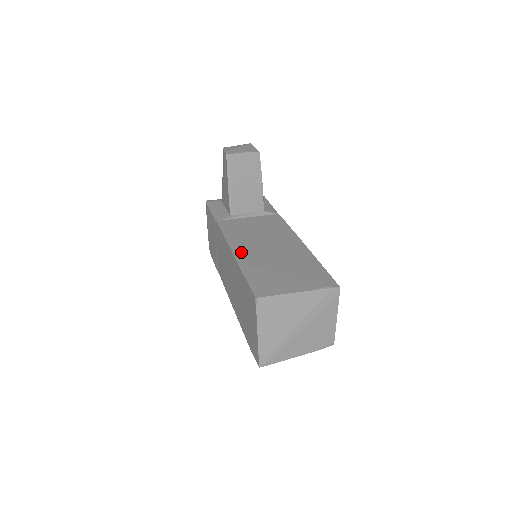
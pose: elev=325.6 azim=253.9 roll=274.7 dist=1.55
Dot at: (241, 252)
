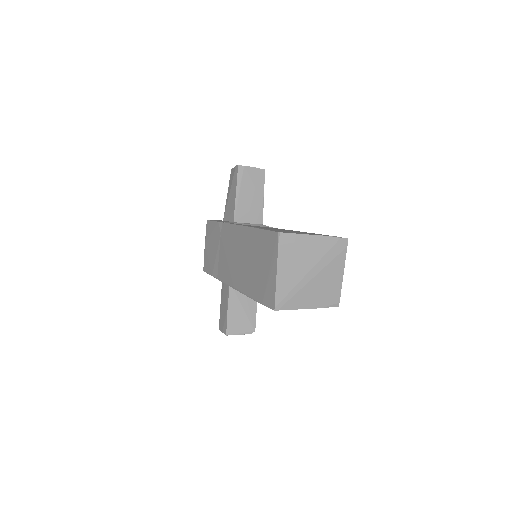
Dot at: occluded
